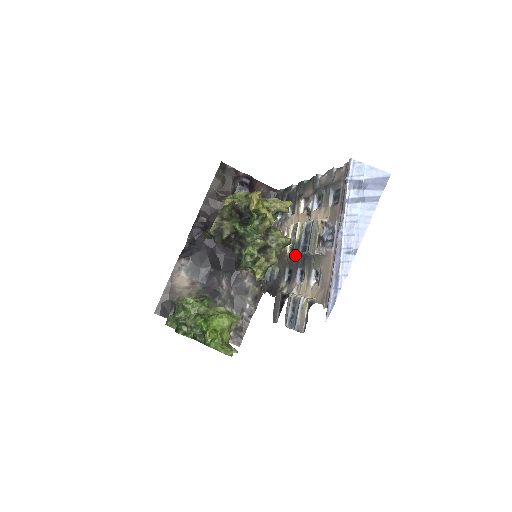
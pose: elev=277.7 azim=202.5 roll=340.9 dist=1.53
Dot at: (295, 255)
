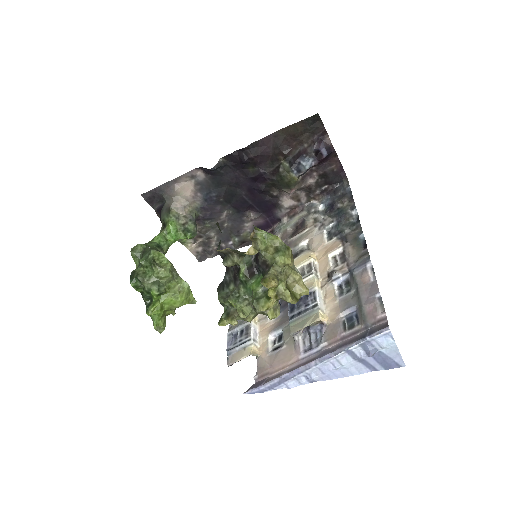
Dot at: occluded
